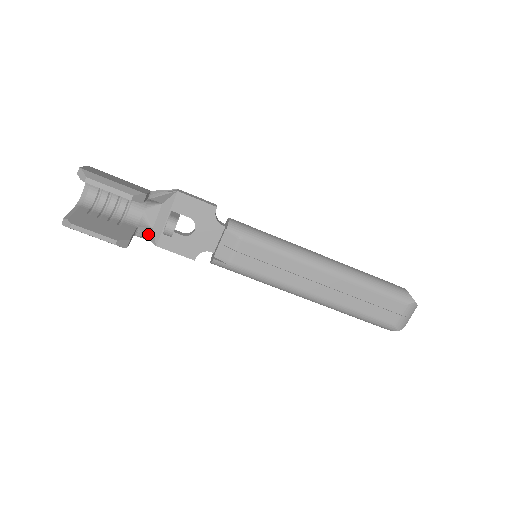
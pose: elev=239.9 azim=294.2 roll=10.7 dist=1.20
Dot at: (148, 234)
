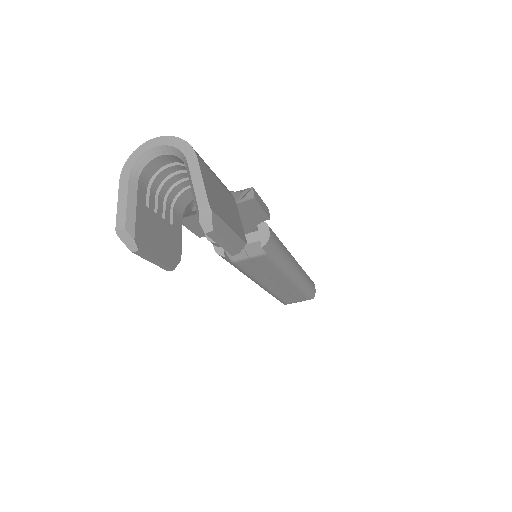
Dot at: occluded
